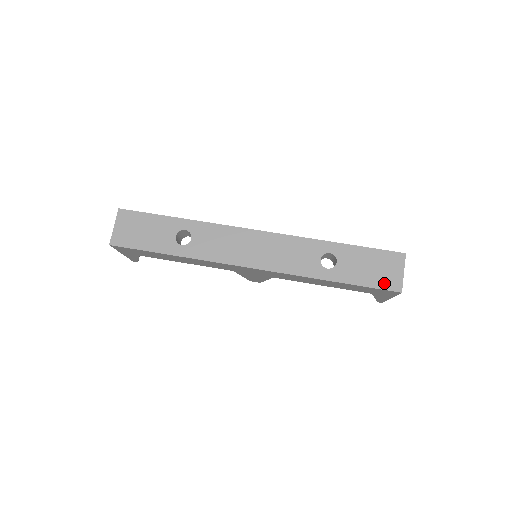
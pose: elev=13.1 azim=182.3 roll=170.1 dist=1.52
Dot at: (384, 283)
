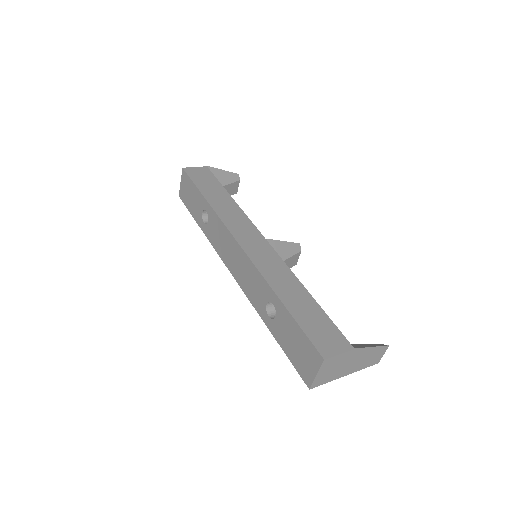
Dot at: (300, 368)
